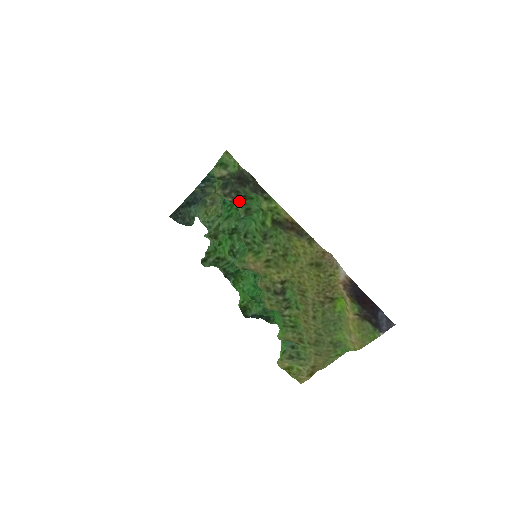
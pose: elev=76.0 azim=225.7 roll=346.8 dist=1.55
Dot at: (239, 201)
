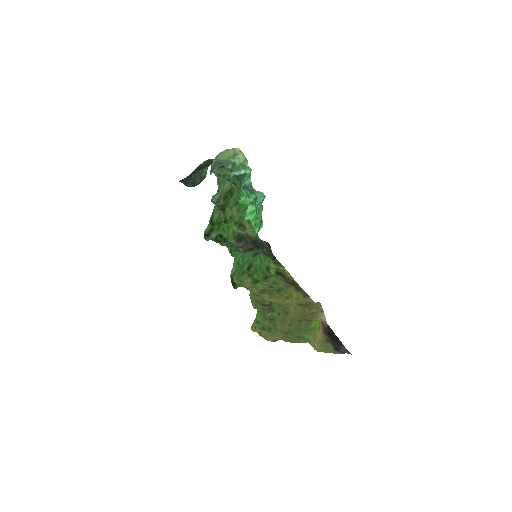
Dot at: (250, 250)
